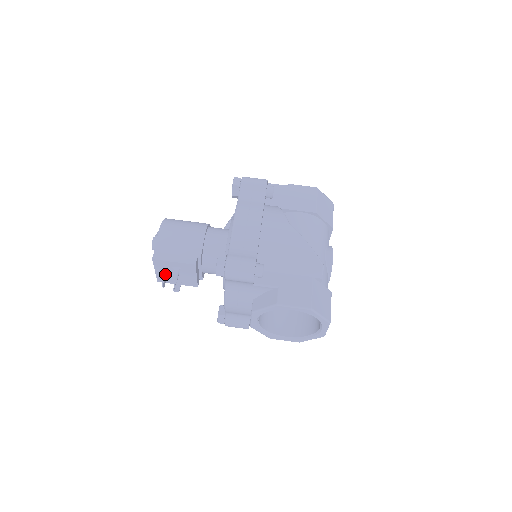
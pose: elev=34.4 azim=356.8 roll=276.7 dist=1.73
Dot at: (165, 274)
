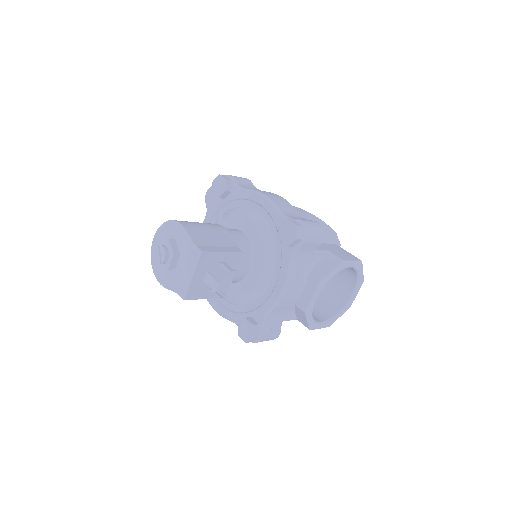
Dot at: (211, 274)
